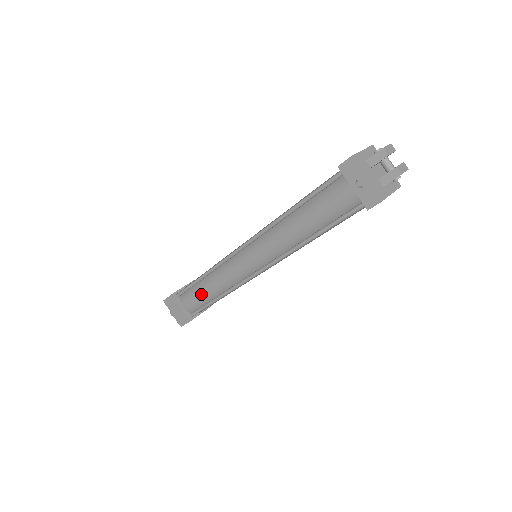
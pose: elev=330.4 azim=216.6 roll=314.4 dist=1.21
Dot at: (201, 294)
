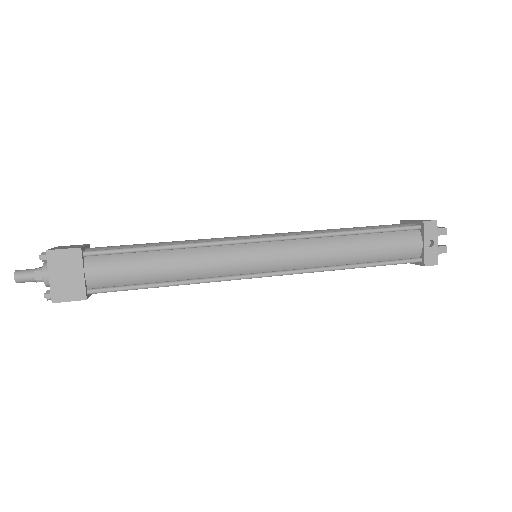
Dot at: (147, 268)
